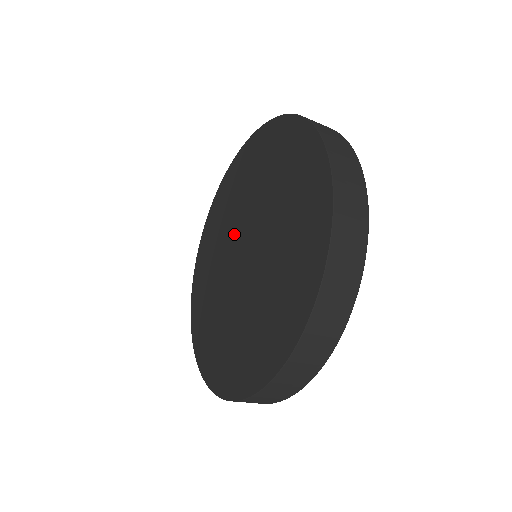
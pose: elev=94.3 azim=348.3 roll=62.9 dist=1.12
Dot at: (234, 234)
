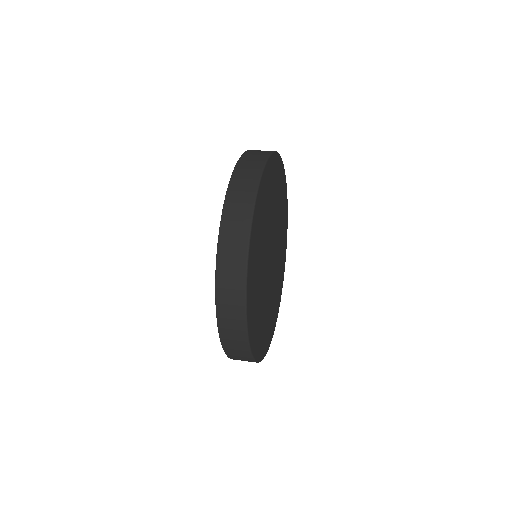
Dot at: occluded
